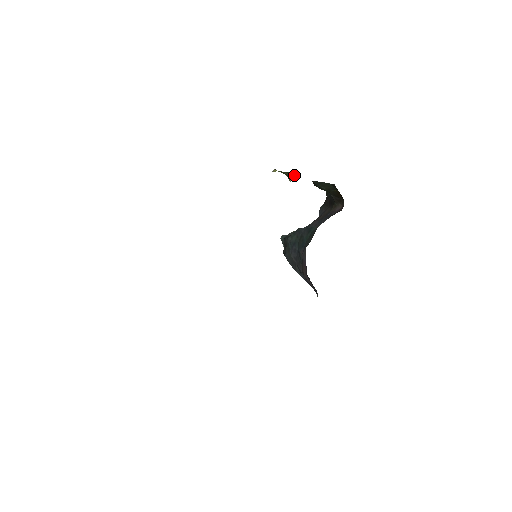
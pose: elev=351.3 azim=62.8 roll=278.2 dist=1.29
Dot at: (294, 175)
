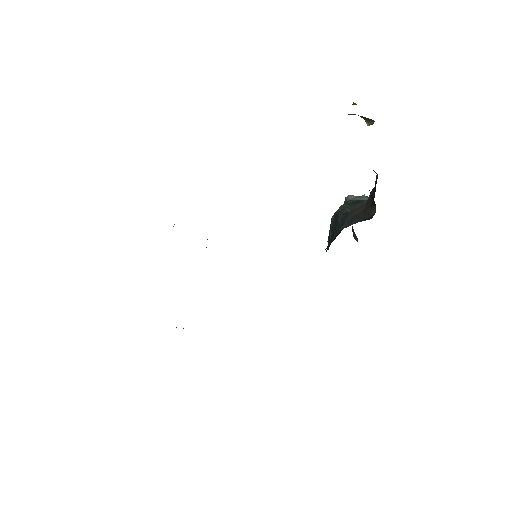
Dot at: (370, 120)
